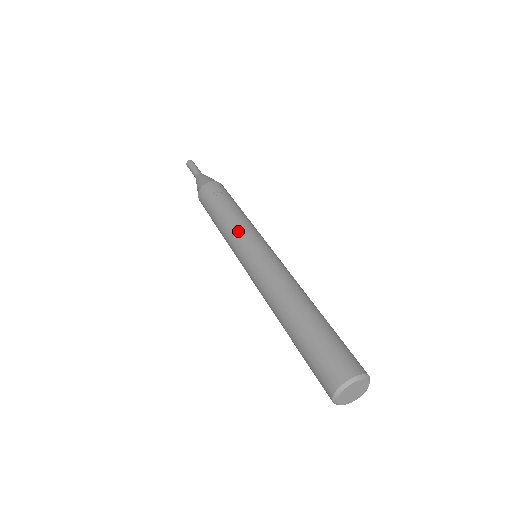
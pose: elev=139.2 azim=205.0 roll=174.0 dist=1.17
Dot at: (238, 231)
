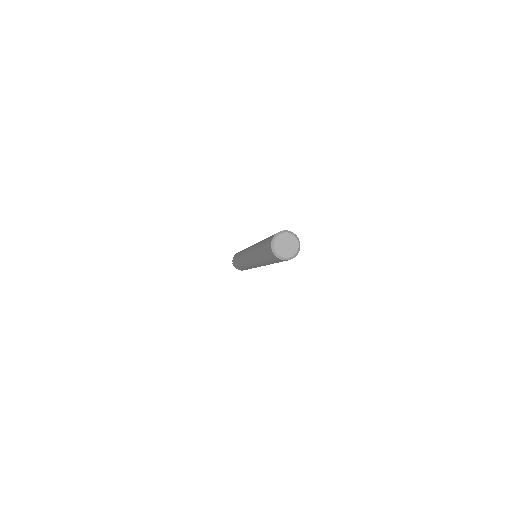
Dot at: occluded
